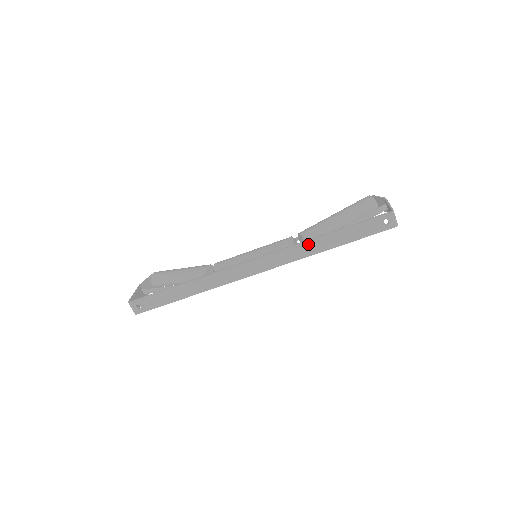
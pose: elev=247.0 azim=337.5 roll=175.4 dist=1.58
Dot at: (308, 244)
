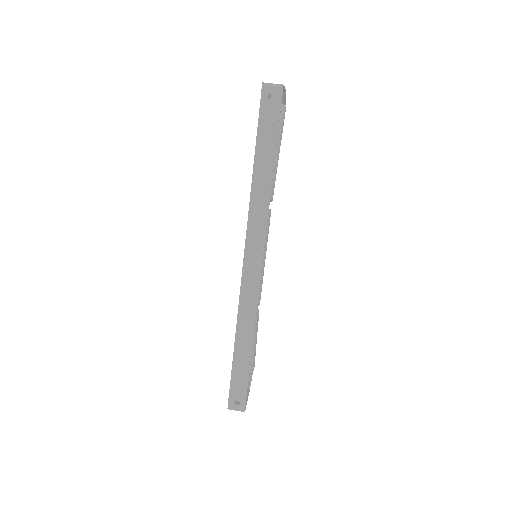
Dot at: (255, 194)
